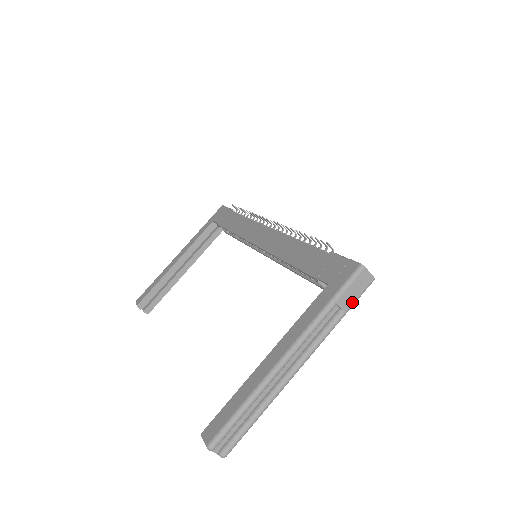
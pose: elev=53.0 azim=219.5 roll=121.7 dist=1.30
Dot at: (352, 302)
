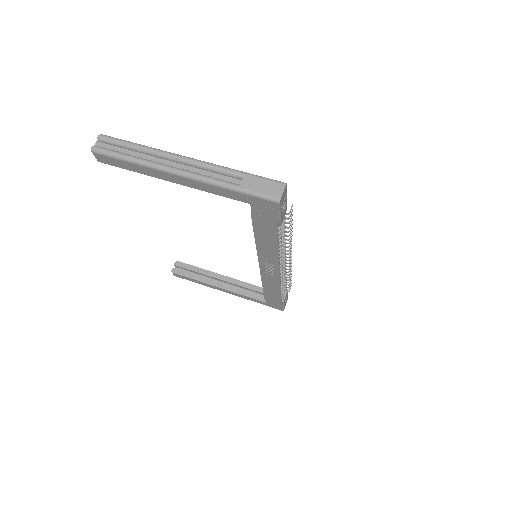
Dot at: (251, 189)
